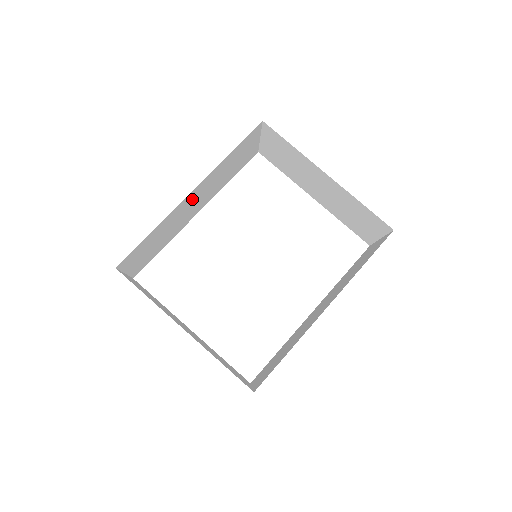
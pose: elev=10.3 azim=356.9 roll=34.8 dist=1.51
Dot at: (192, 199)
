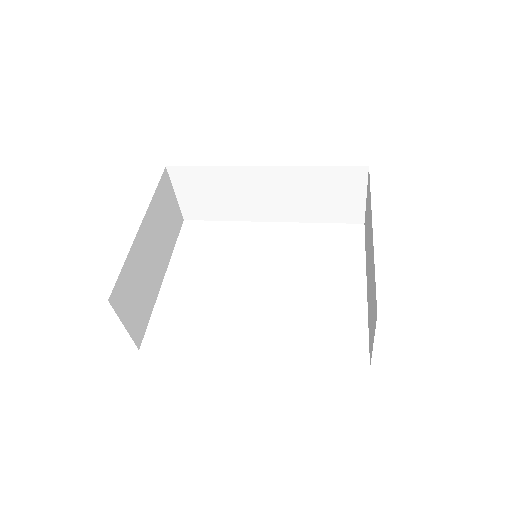
Dot at: (263, 183)
